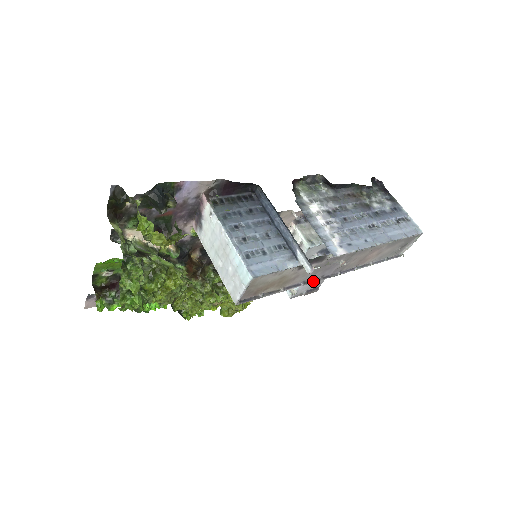
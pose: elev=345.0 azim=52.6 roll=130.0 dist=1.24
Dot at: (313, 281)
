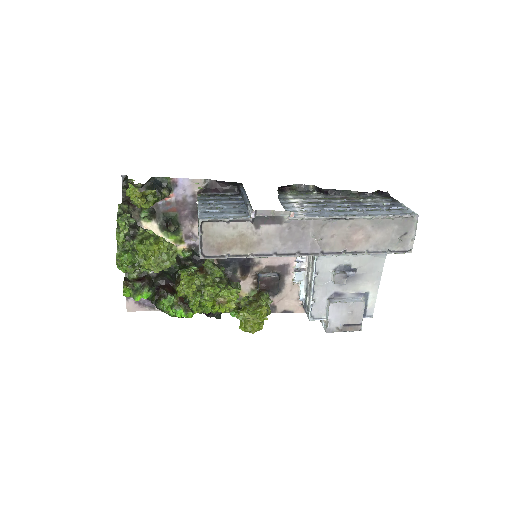
Dot at: (287, 255)
